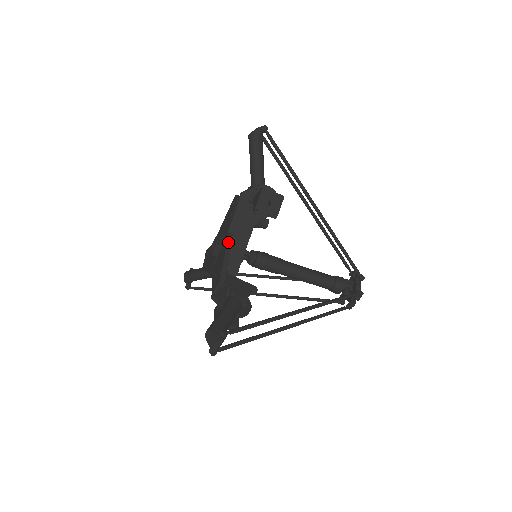
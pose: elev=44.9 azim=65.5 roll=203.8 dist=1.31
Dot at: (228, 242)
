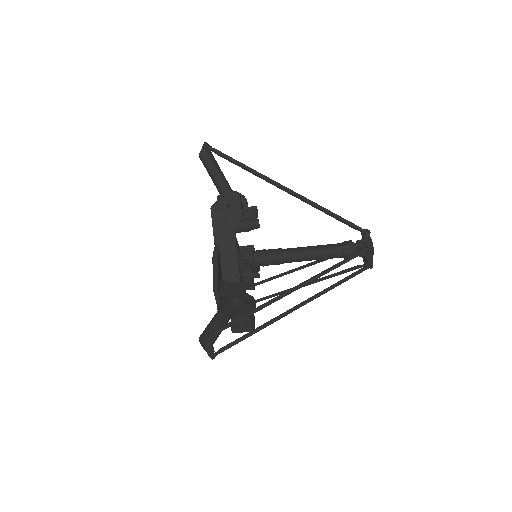
Dot at: (214, 255)
